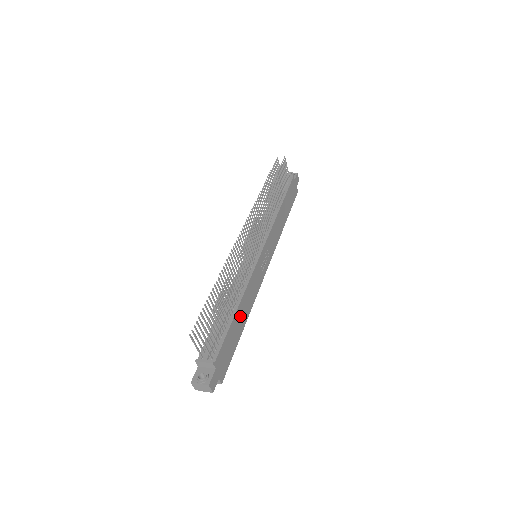
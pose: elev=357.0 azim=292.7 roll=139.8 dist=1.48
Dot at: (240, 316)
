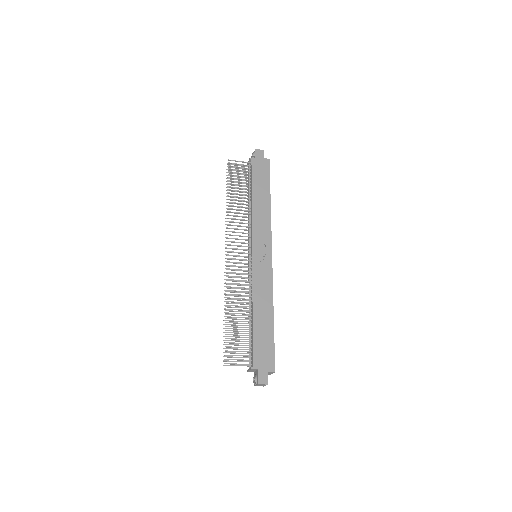
Dot at: (261, 316)
